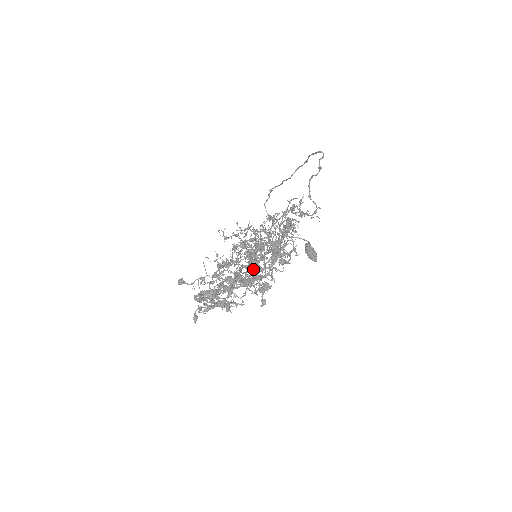
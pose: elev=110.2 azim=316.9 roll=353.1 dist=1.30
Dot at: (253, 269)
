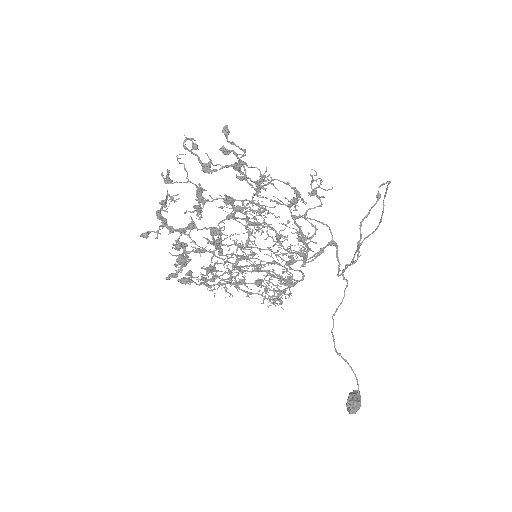
Dot at: occluded
